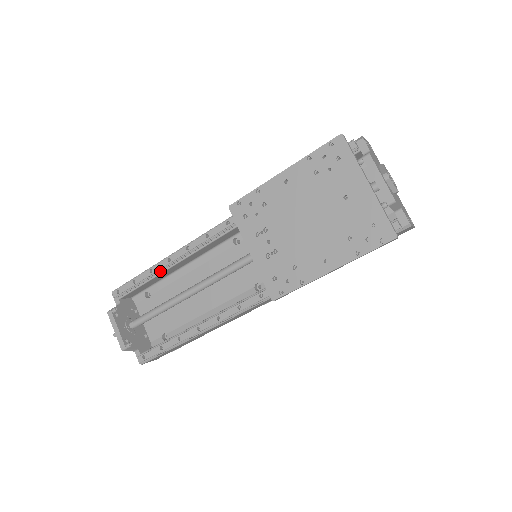
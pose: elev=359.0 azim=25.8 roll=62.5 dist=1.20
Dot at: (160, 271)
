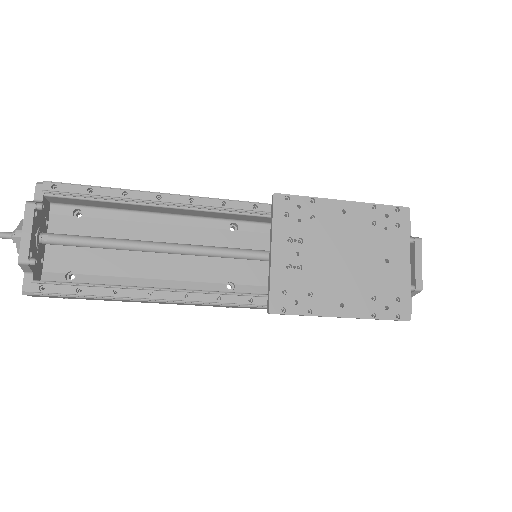
Dot at: (133, 201)
